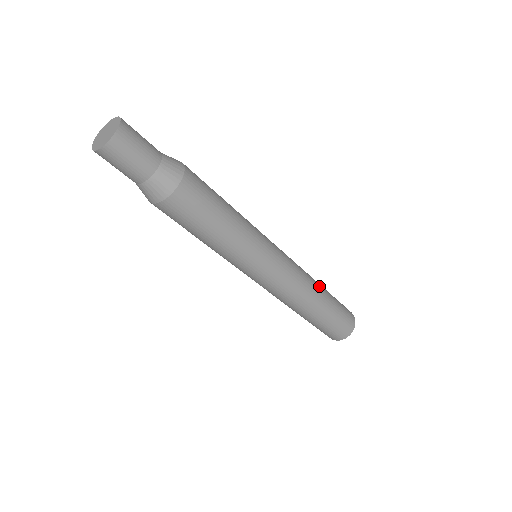
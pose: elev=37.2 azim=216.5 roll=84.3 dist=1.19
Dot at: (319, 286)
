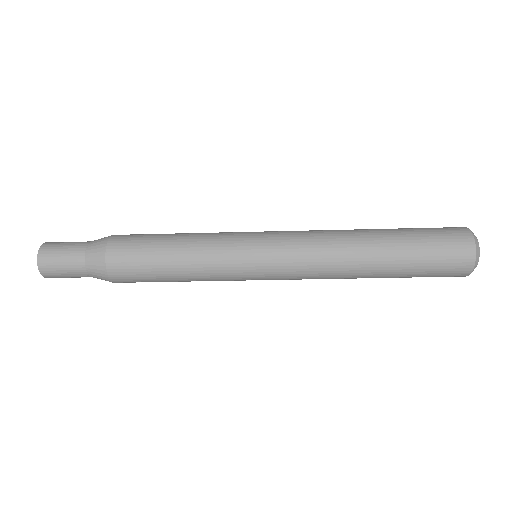
Dot at: (366, 254)
